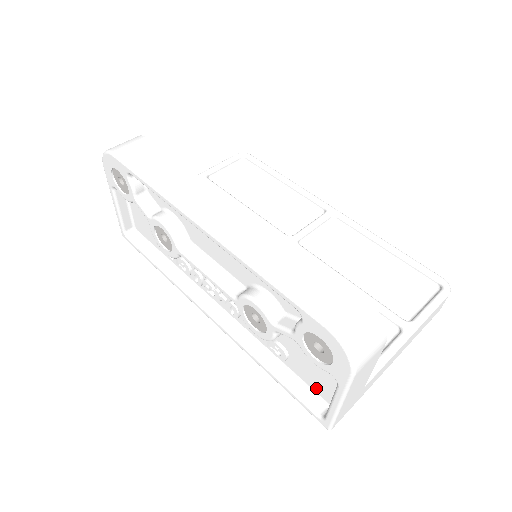
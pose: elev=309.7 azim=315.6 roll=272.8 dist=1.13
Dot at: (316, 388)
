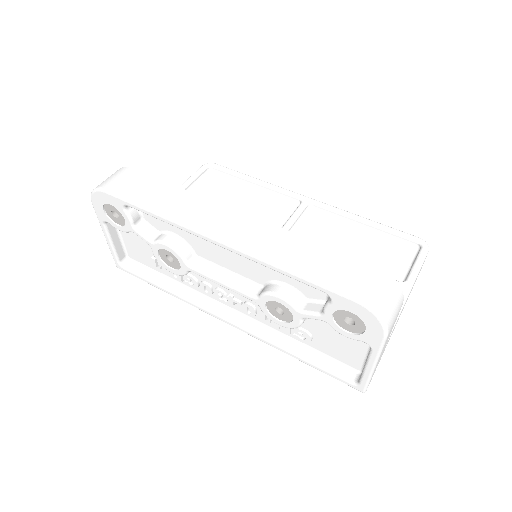
Dot at: (344, 359)
